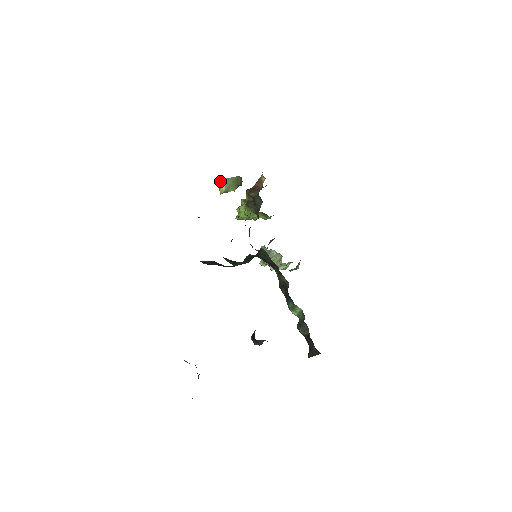
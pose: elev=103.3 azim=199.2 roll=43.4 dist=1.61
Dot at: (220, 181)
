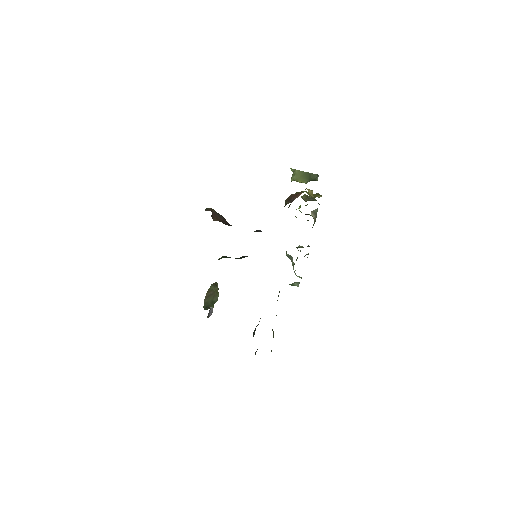
Dot at: (294, 169)
